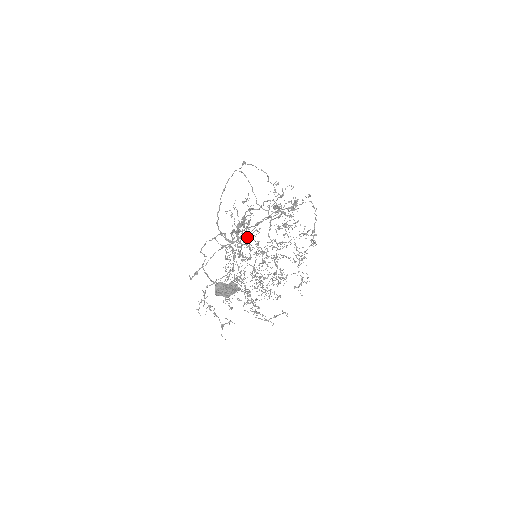
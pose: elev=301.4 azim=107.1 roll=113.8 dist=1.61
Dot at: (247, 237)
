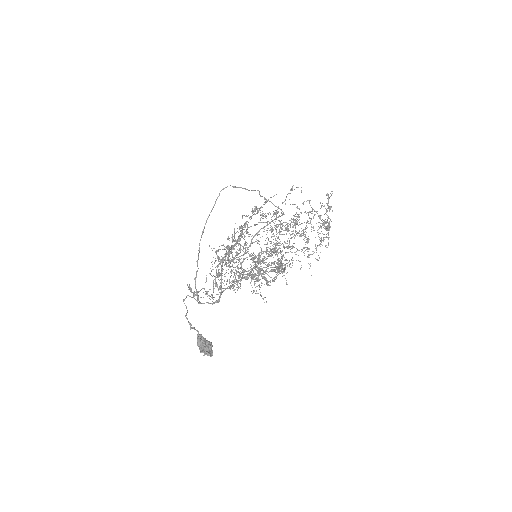
Dot at: (239, 259)
